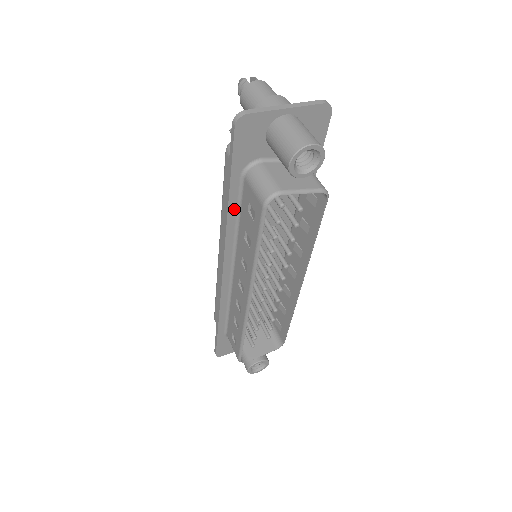
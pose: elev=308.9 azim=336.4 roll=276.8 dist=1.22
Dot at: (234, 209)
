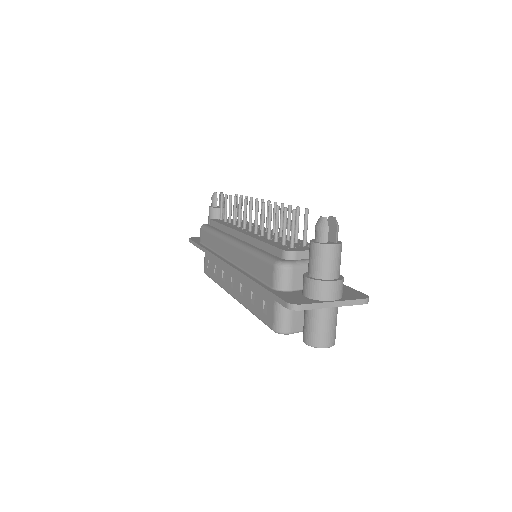
Dot at: occluded
